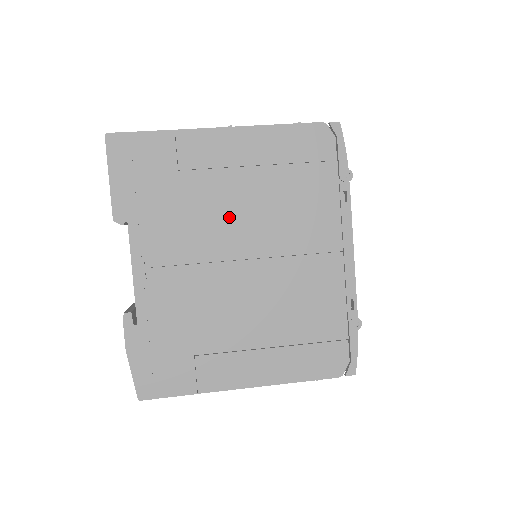
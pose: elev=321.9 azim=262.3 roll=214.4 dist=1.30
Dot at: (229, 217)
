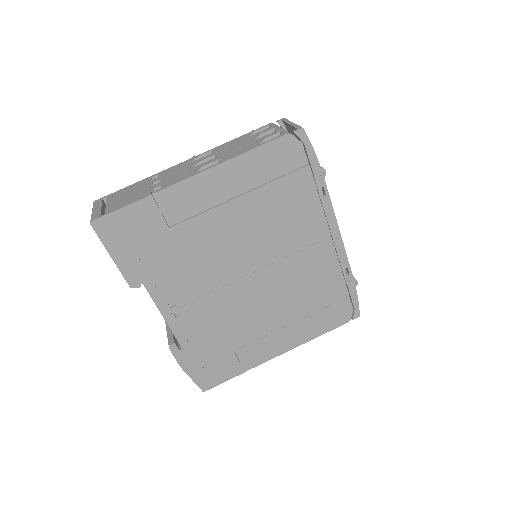
Dot at: (227, 247)
